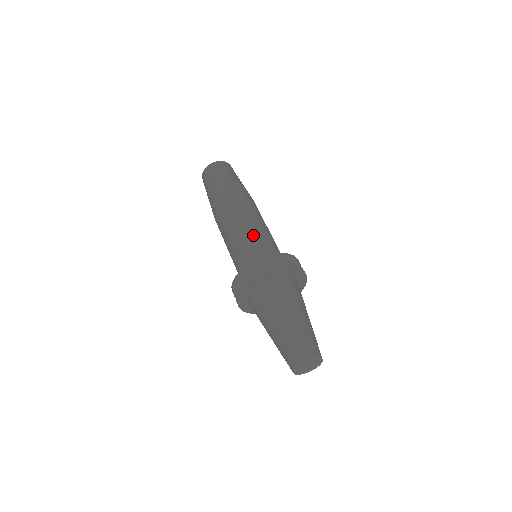
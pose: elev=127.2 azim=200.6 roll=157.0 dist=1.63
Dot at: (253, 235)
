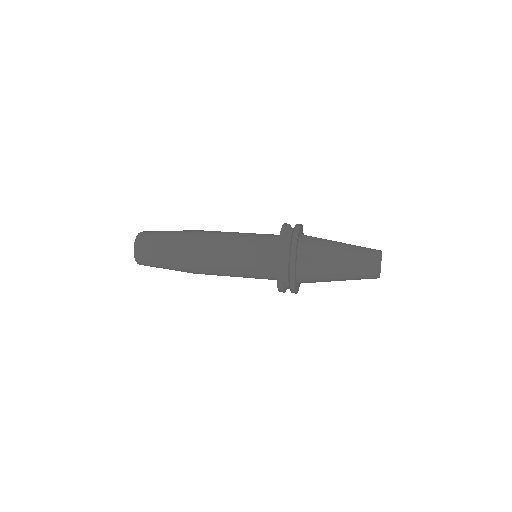
Dot at: occluded
